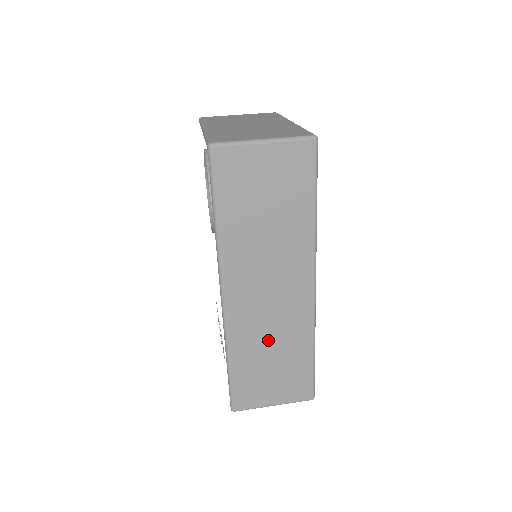
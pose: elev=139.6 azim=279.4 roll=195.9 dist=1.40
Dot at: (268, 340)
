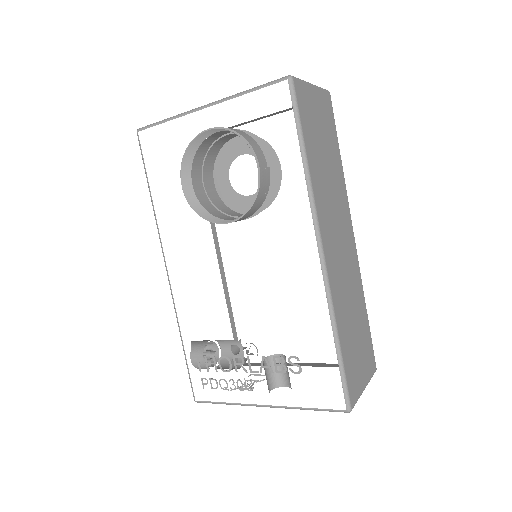
Dot at: (349, 301)
